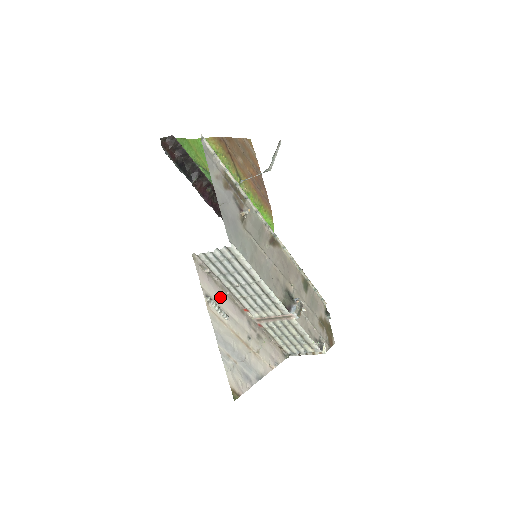
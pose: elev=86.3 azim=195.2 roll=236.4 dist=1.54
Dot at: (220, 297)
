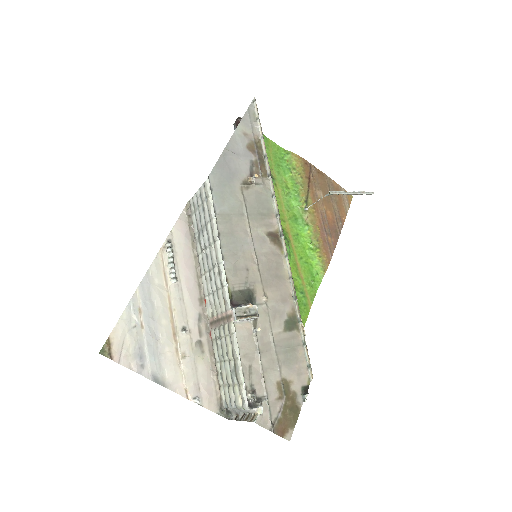
Dot at: (185, 259)
